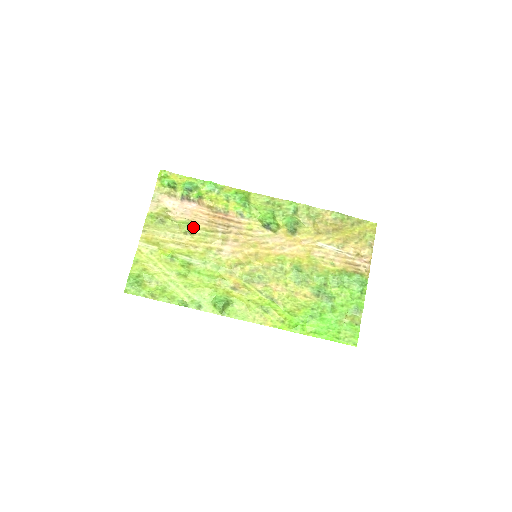
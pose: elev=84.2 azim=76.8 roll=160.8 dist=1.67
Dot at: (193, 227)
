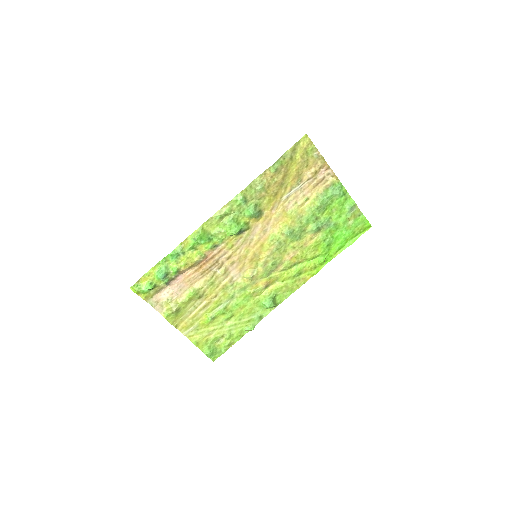
Dot at: (198, 289)
